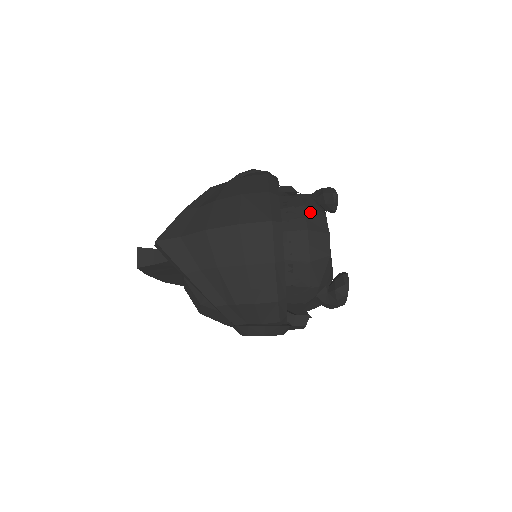
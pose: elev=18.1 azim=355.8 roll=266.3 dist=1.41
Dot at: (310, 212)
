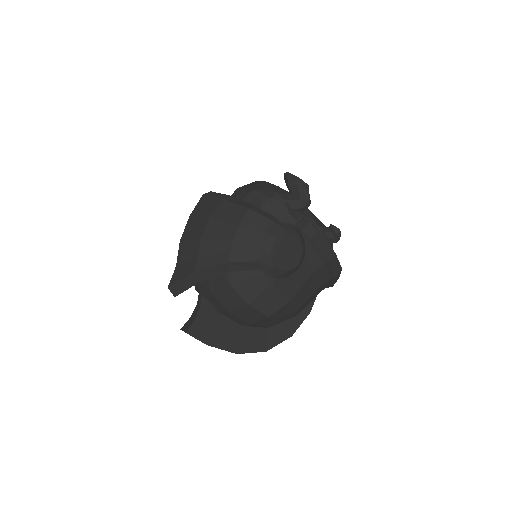
Dot at: occluded
